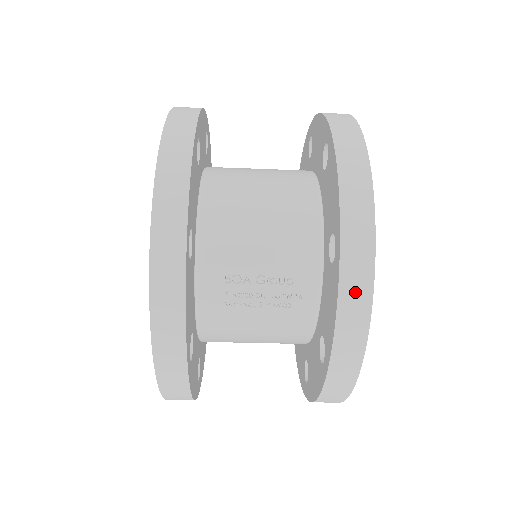
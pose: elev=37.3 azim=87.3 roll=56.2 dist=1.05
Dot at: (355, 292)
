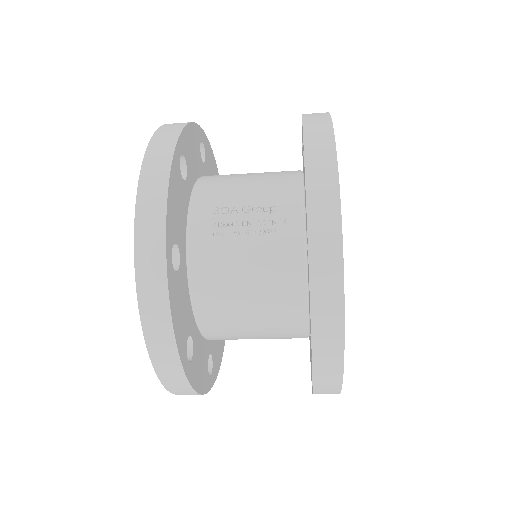
Dot at: (320, 158)
